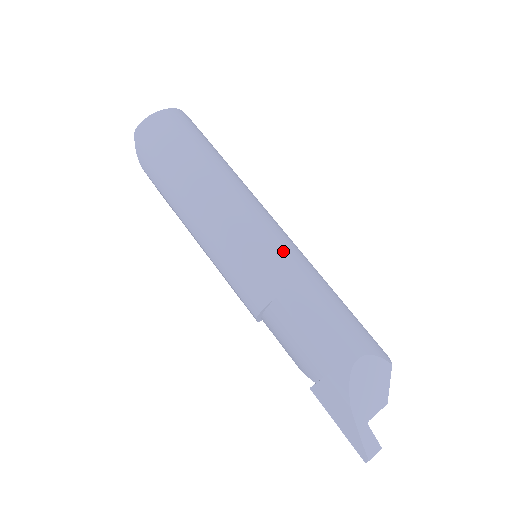
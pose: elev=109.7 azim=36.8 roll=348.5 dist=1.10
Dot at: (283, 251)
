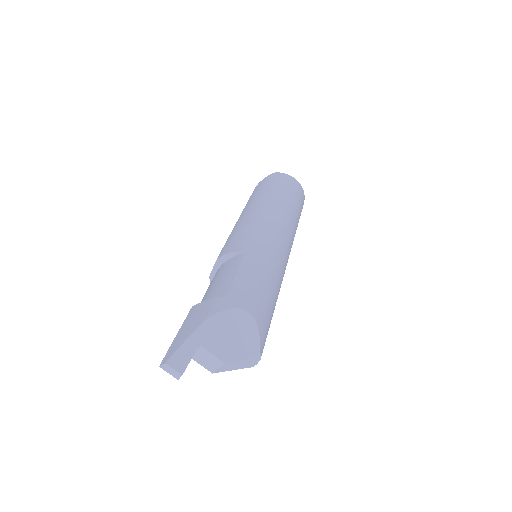
Dot at: (278, 252)
